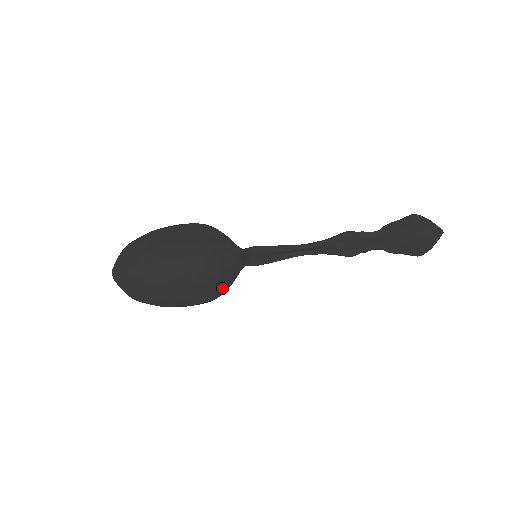
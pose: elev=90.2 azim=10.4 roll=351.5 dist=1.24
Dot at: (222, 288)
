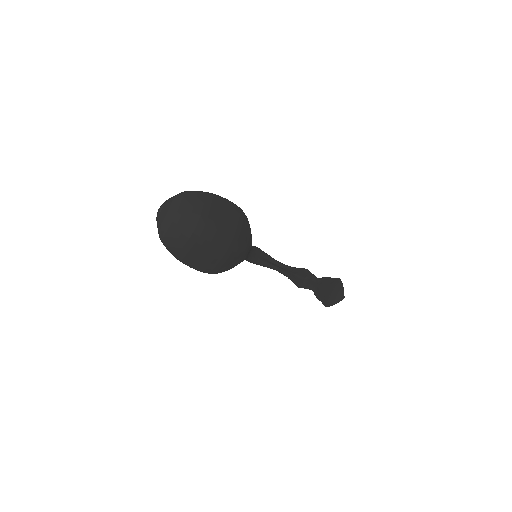
Dot at: (225, 268)
